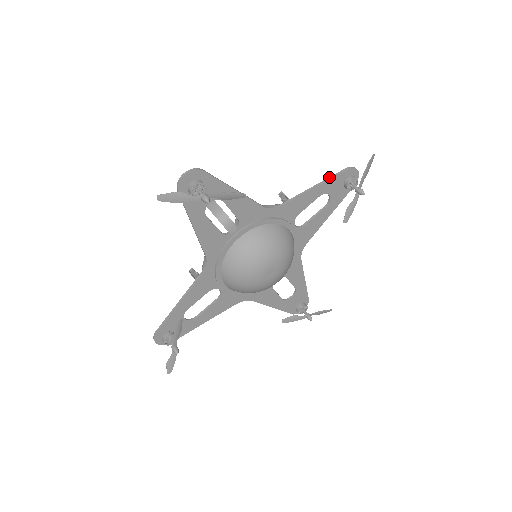
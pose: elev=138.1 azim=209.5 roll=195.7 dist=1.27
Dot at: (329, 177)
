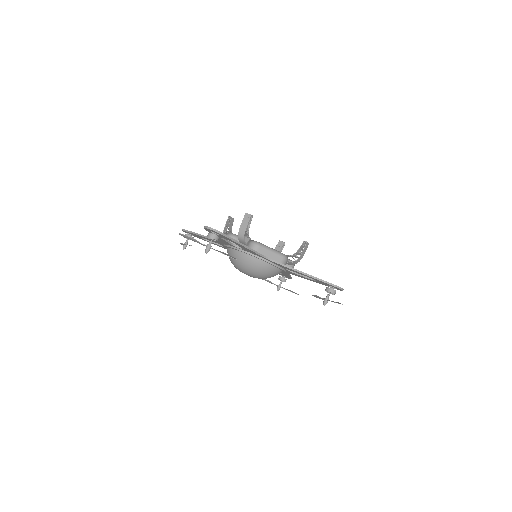
Dot at: (318, 278)
